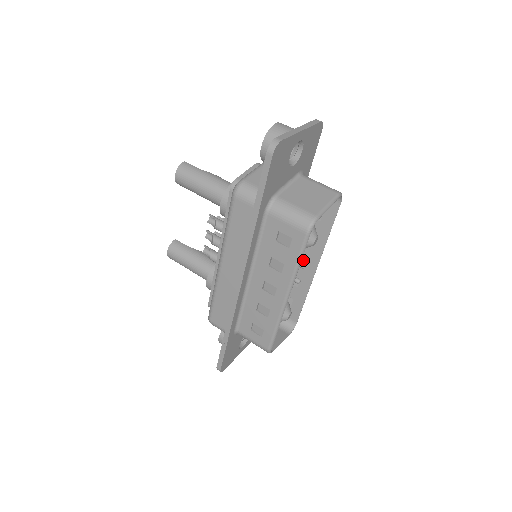
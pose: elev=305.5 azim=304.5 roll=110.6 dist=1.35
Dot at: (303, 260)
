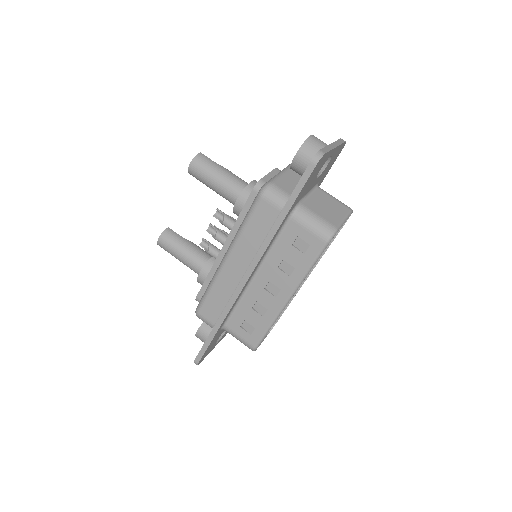
Dot at: occluded
